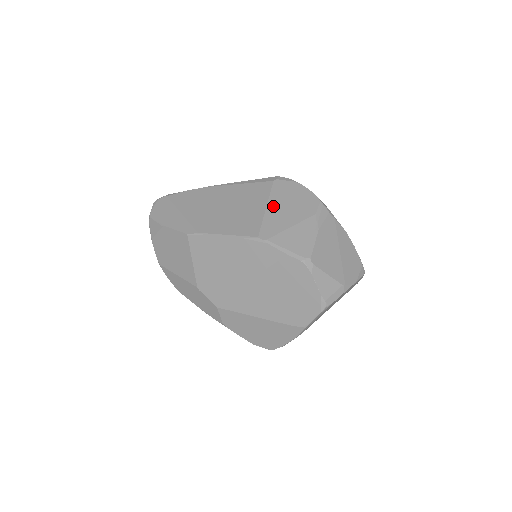
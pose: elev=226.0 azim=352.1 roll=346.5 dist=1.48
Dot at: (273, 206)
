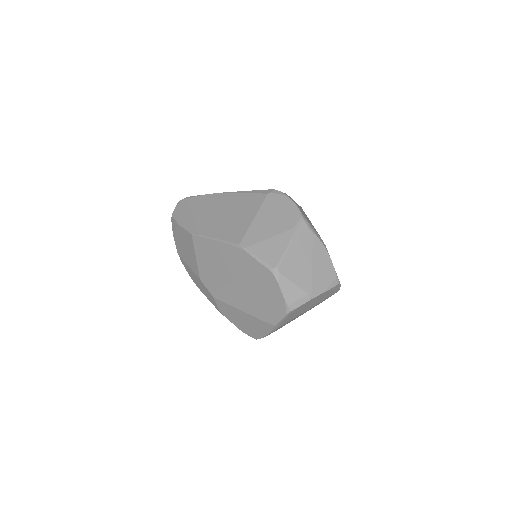
Dot at: (260, 217)
